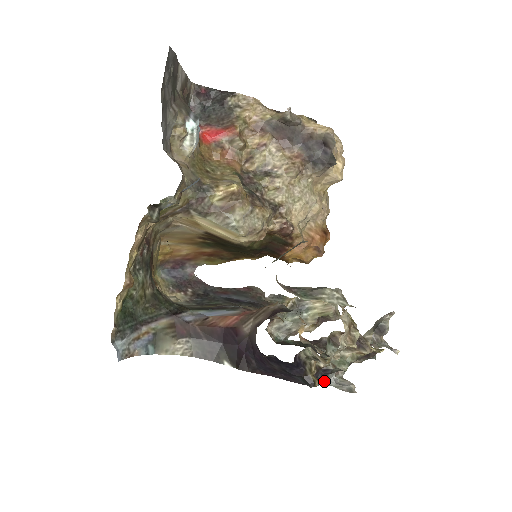
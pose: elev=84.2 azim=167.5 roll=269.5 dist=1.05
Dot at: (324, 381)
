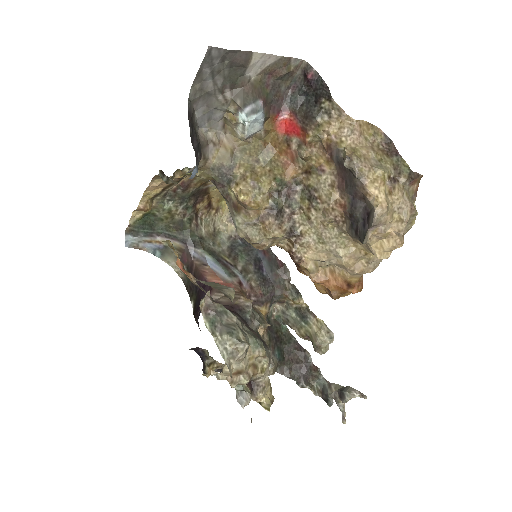
Dot at: occluded
